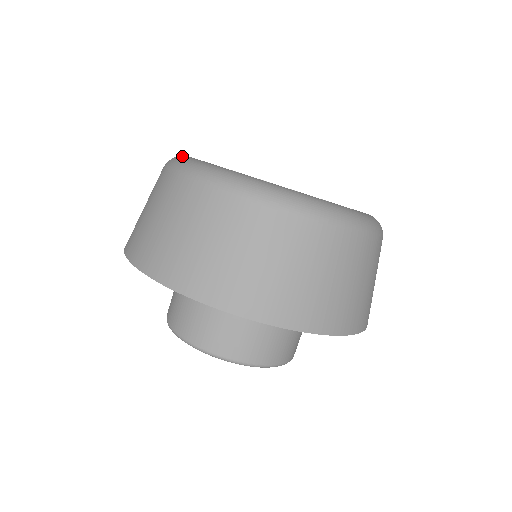
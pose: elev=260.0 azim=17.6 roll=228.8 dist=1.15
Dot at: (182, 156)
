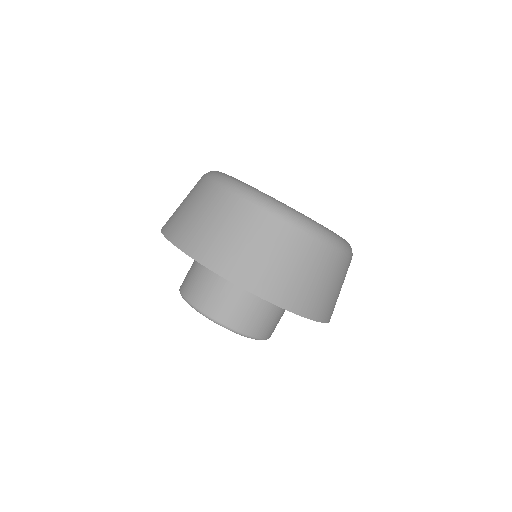
Dot at: (219, 172)
